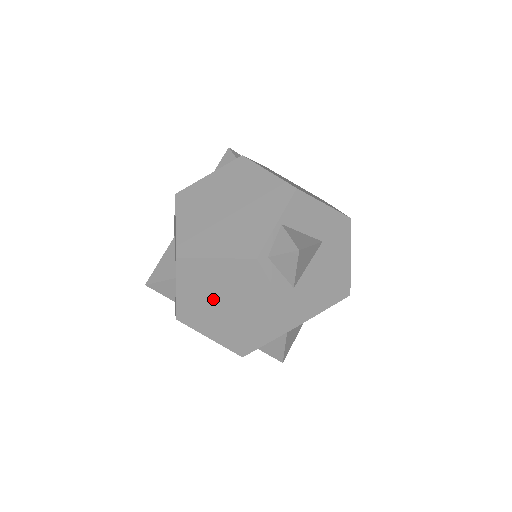
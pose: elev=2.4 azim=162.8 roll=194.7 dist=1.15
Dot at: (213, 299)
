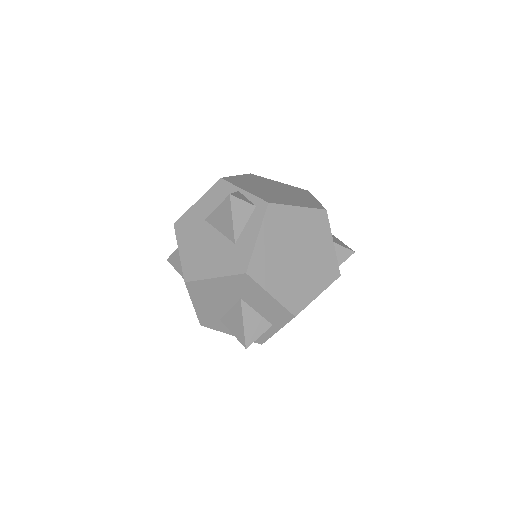
Dot at: occluded
